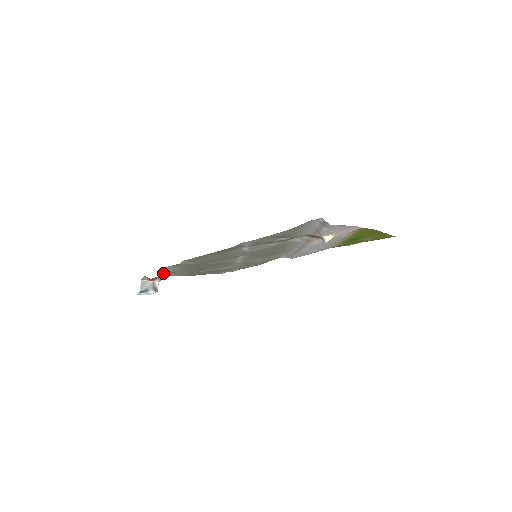
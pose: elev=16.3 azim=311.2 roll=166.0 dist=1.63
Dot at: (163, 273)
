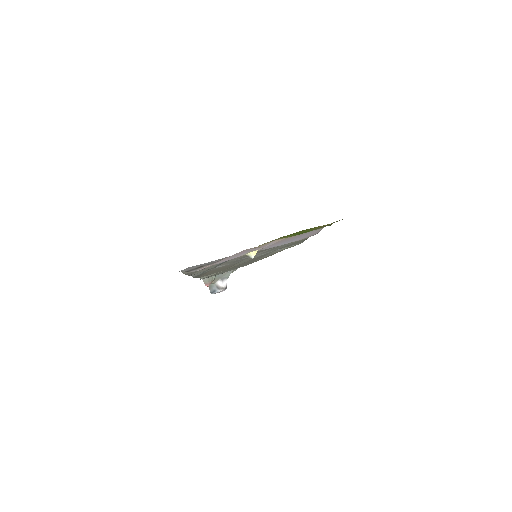
Dot at: (217, 276)
